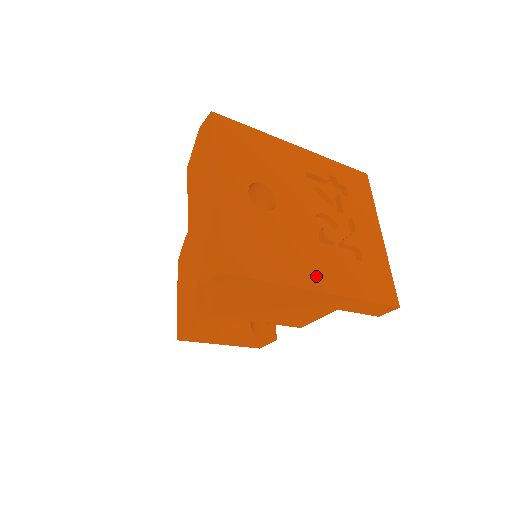
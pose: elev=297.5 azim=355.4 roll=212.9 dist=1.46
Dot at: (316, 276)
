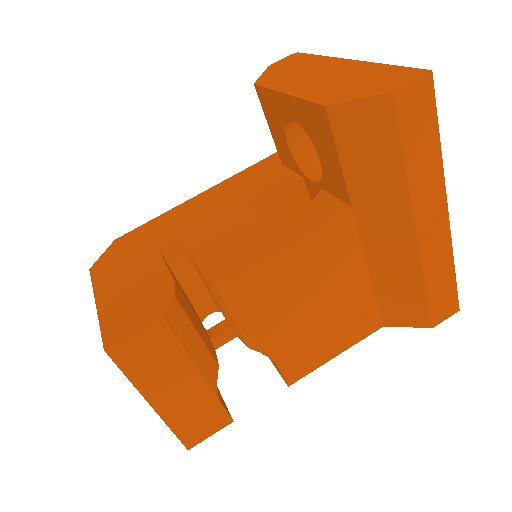
Dot at: occluded
